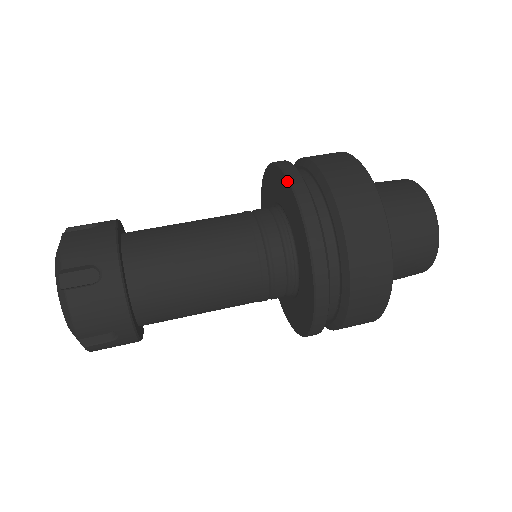
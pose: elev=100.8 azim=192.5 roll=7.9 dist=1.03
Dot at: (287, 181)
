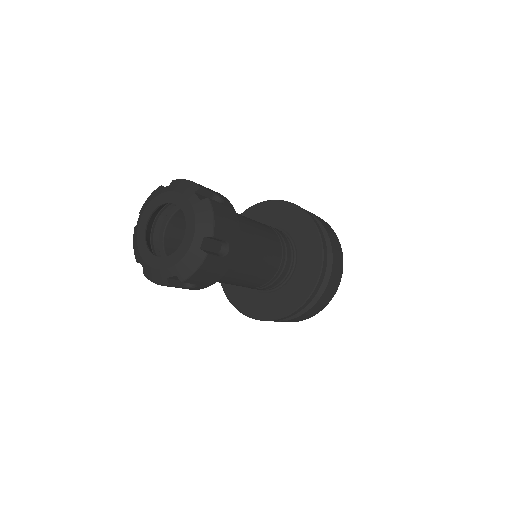
Dot at: (320, 241)
